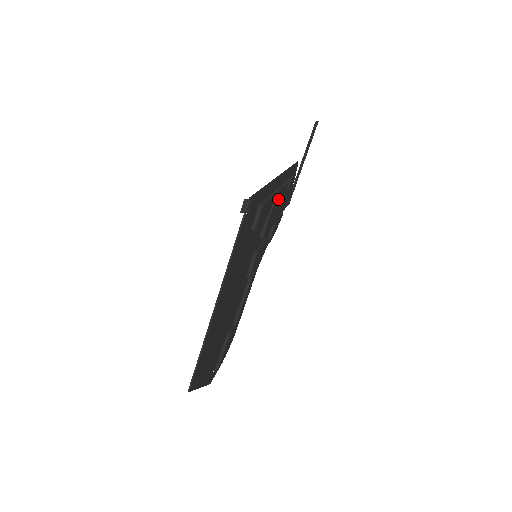
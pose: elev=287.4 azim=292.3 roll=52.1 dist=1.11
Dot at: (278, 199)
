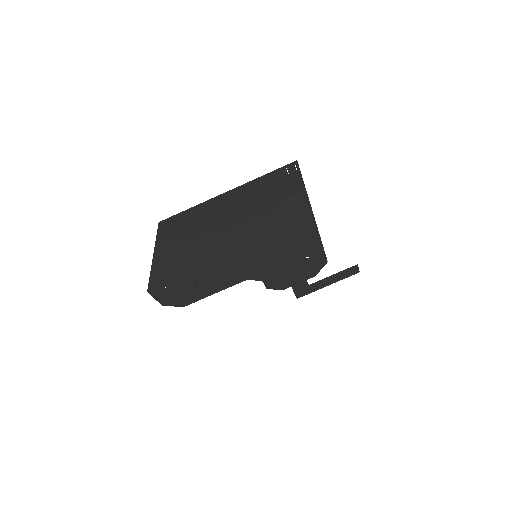
Dot at: (300, 240)
